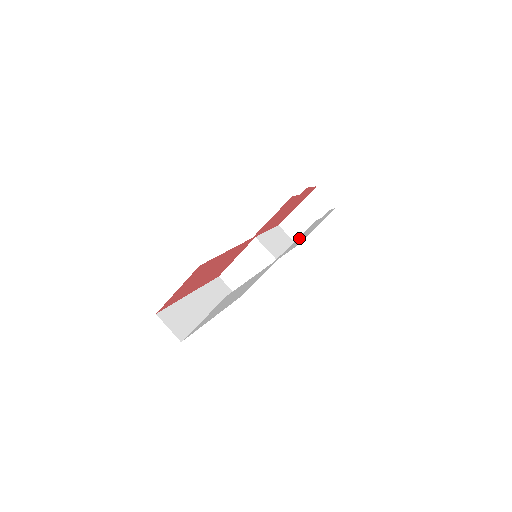
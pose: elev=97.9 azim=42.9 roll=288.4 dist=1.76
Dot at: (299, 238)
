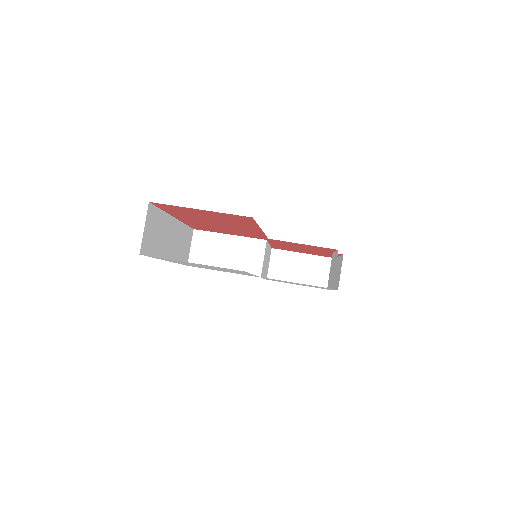
Dot at: (296, 283)
